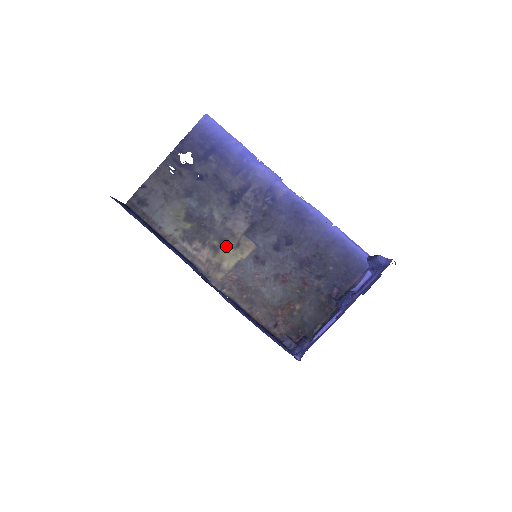
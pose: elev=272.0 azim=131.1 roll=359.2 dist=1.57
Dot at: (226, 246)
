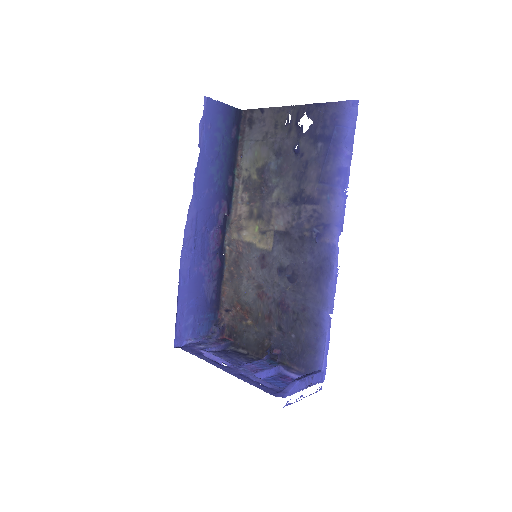
Dot at: (258, 223)
